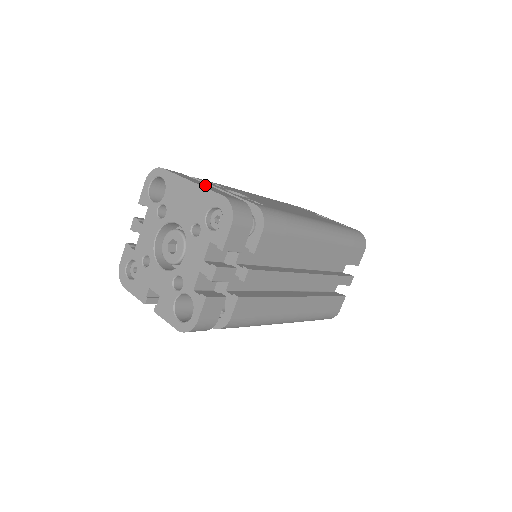
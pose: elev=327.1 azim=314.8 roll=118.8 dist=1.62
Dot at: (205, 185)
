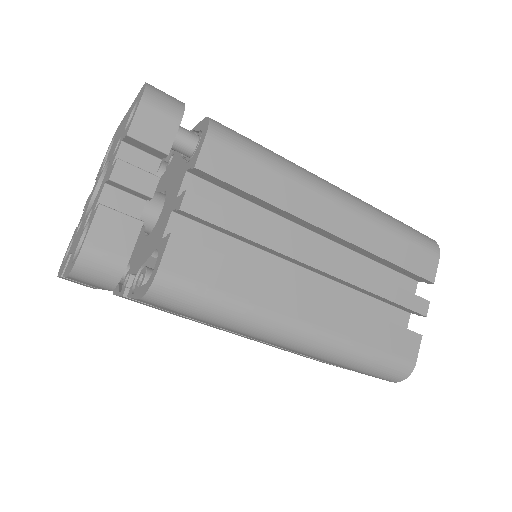
Dot at: occluded
